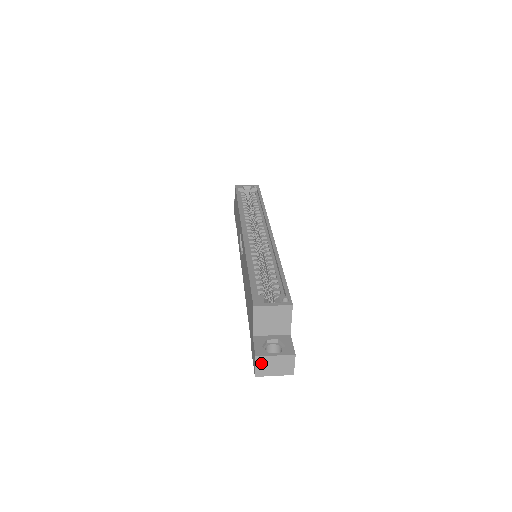
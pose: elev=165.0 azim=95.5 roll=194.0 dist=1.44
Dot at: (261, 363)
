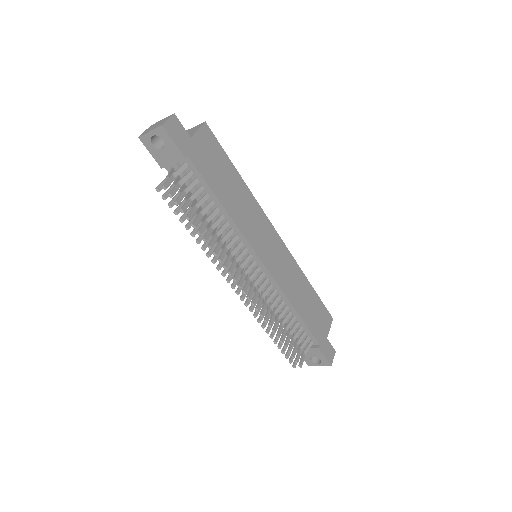
Dot at: (150, 128)
